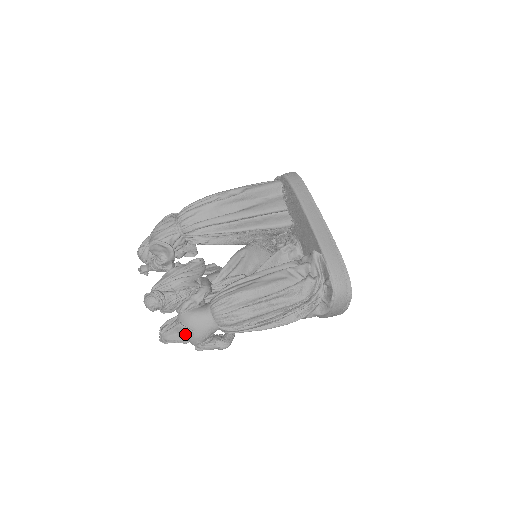
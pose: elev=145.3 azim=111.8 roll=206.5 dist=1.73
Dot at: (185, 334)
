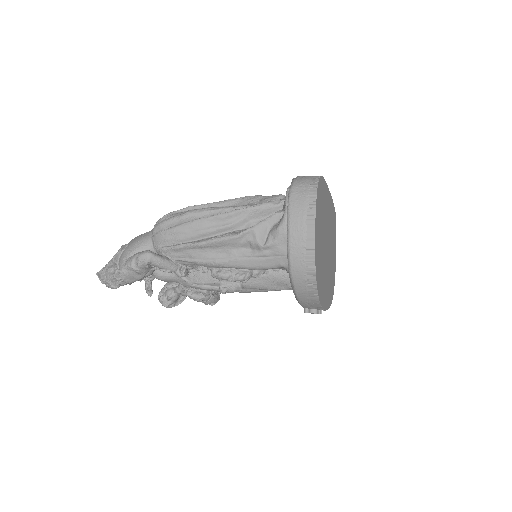
Dot at: (120, 253)
